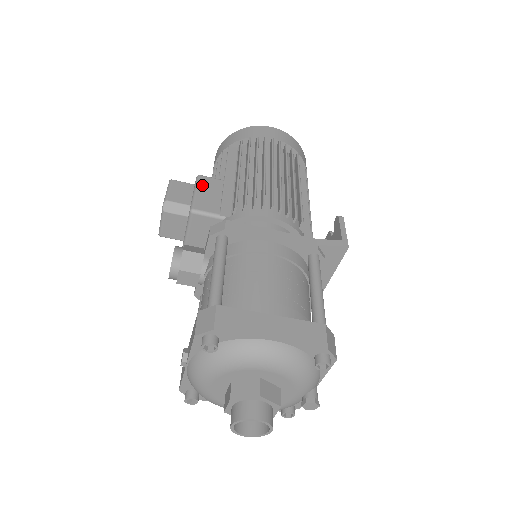
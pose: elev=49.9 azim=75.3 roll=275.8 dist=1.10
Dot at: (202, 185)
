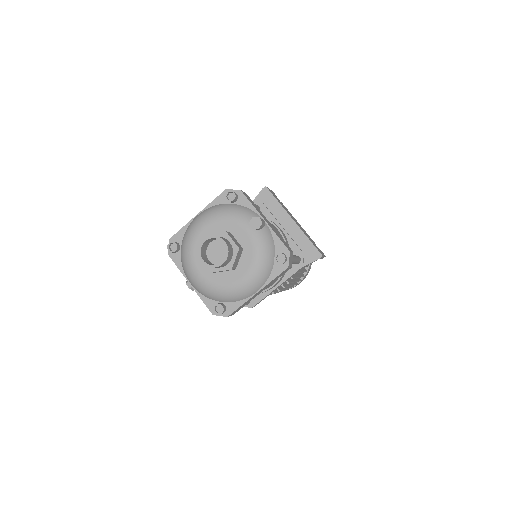
Dot at: occluded
